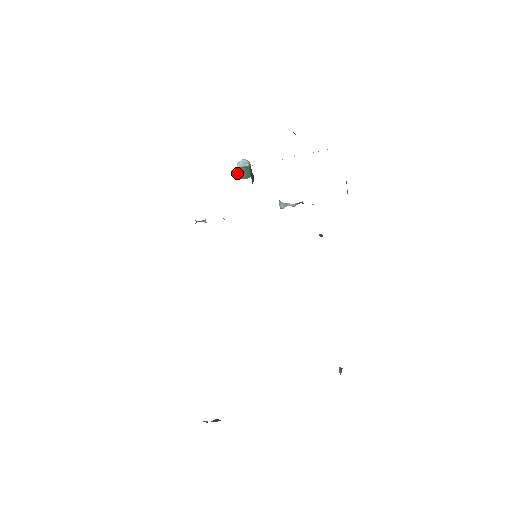
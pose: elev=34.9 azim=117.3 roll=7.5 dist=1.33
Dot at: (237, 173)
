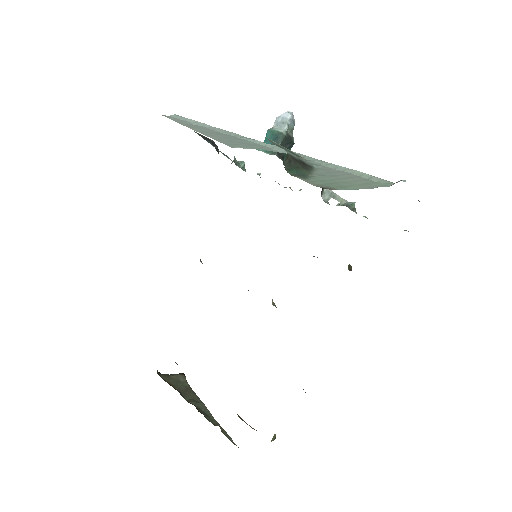
Dot at: occluded
